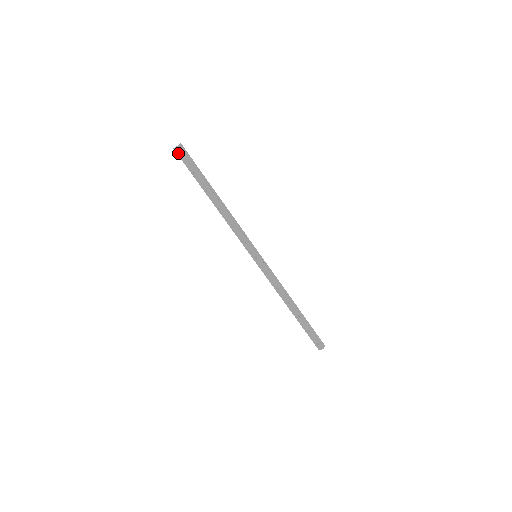
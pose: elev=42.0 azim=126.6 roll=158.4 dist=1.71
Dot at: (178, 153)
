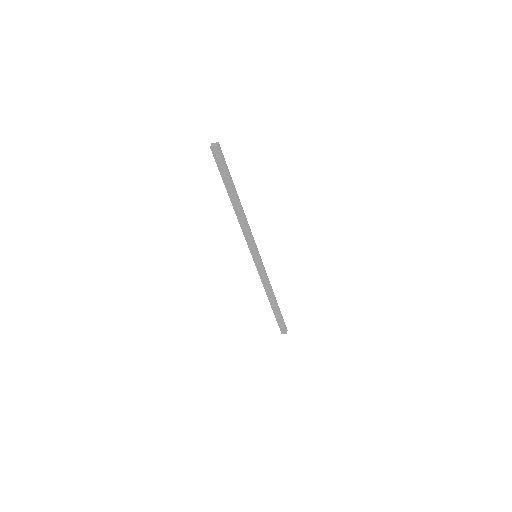
Dot at: (214, 152)
